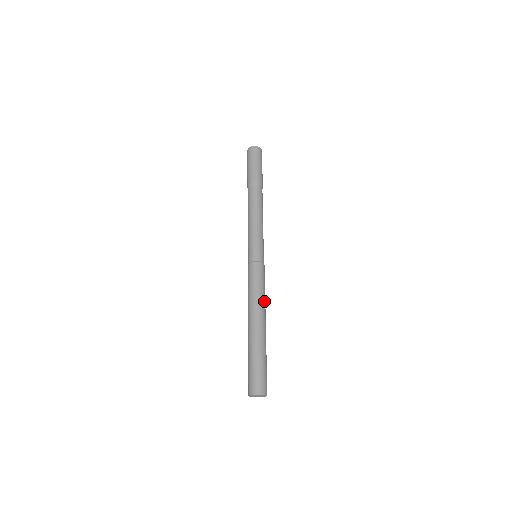
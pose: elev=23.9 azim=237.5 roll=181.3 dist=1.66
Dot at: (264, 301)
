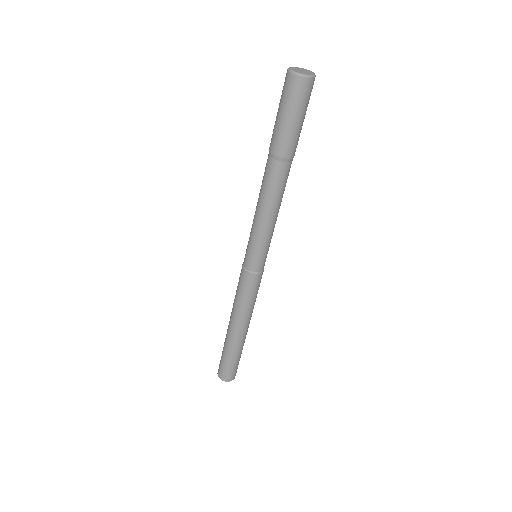
Dot at: occluded
